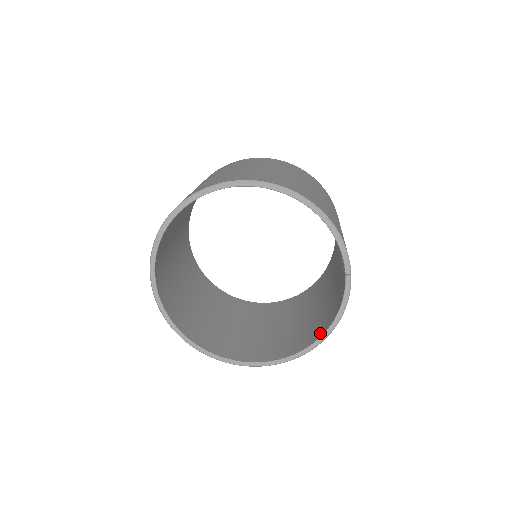
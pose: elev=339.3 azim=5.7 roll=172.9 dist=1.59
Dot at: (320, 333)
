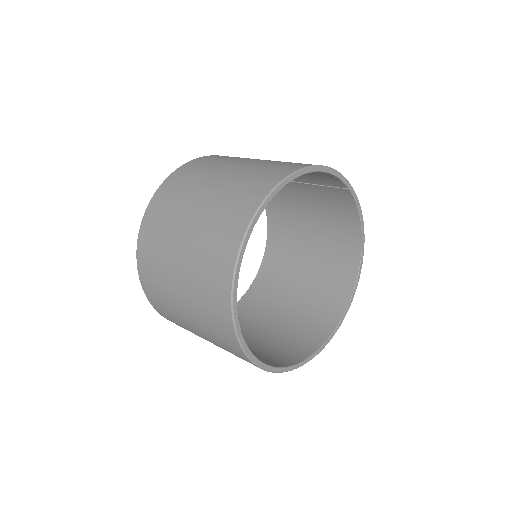
Dot at: (357, 243)
